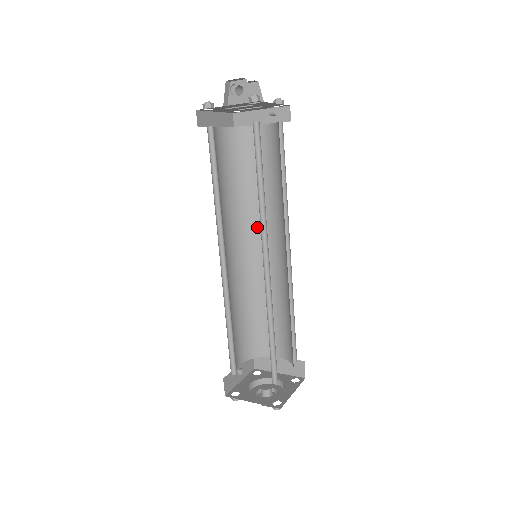
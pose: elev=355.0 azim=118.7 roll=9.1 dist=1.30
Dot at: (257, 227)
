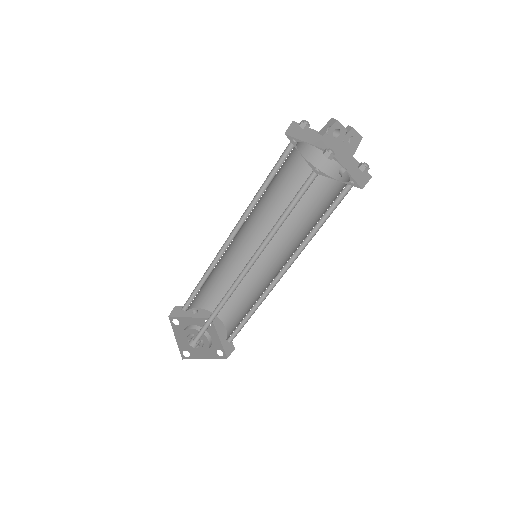
Dot at: (283, 236)
